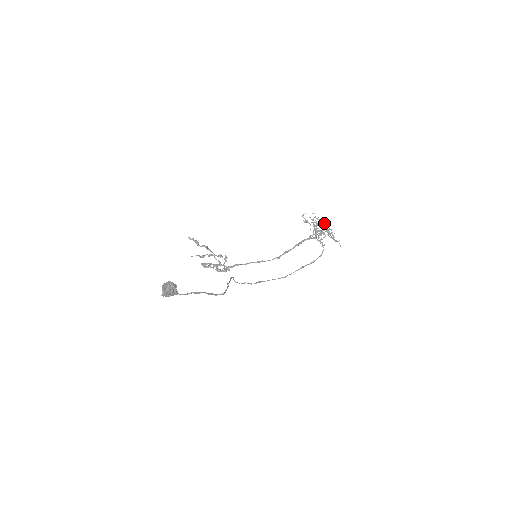
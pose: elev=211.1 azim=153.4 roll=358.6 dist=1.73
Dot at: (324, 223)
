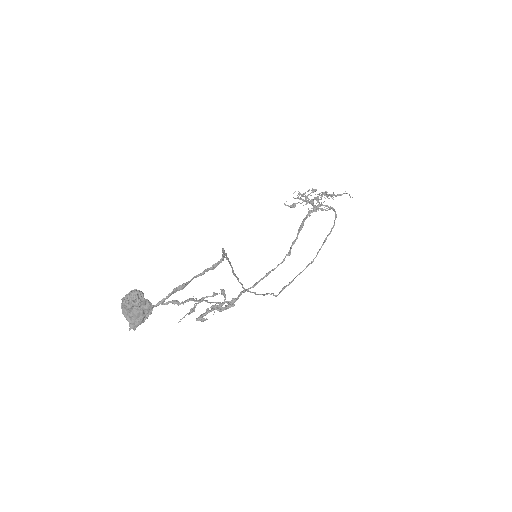
Dot at: (313, 191)
